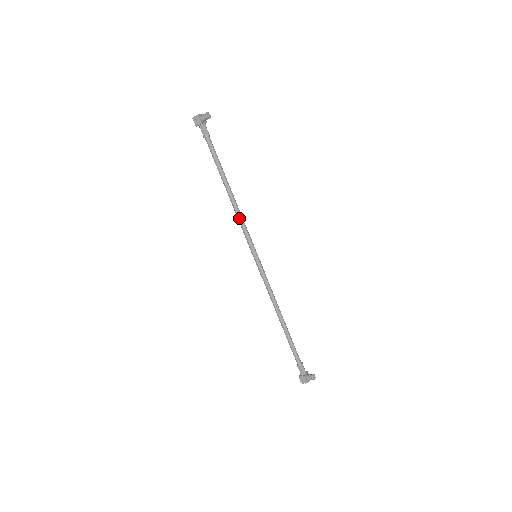
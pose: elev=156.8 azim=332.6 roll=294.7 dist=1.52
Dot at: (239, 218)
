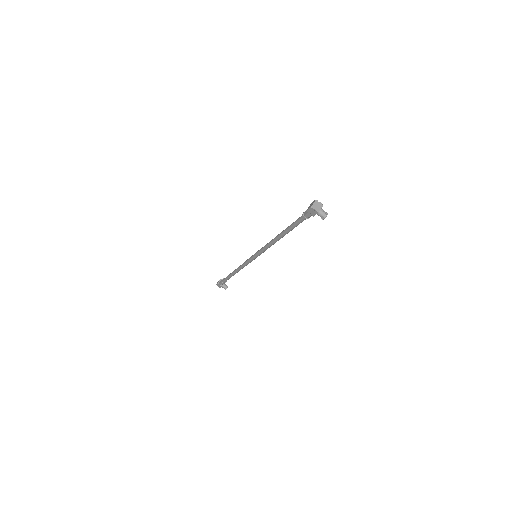
Dot at: (269, 246)
